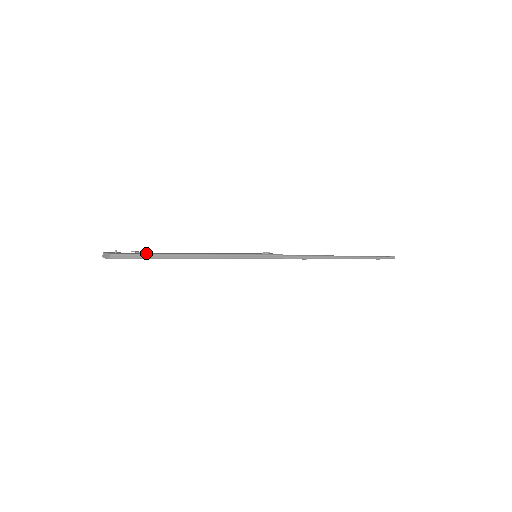
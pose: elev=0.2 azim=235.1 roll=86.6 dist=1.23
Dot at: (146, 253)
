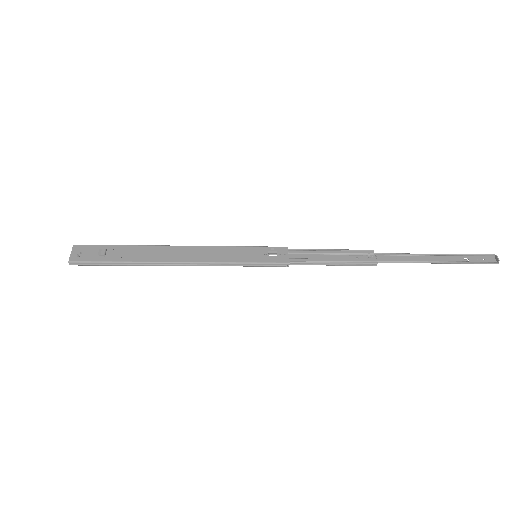
Dot at: (110, 258)
